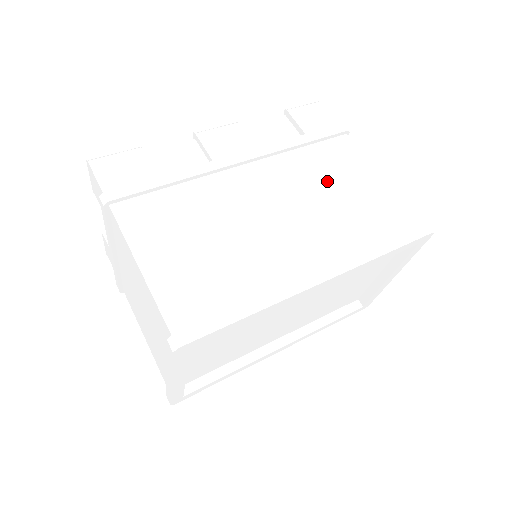
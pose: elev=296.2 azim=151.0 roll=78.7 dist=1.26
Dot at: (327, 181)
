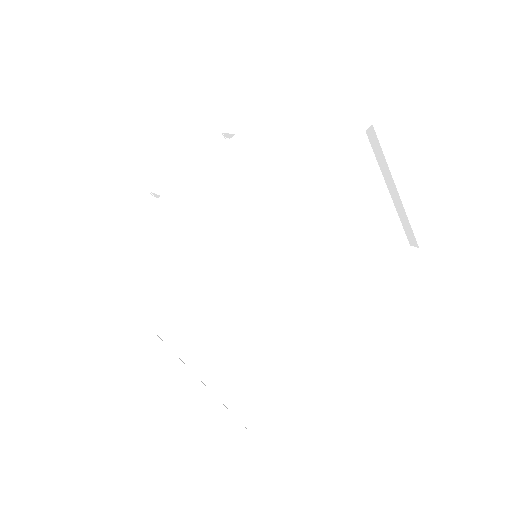
Dot at: (263, 145)
